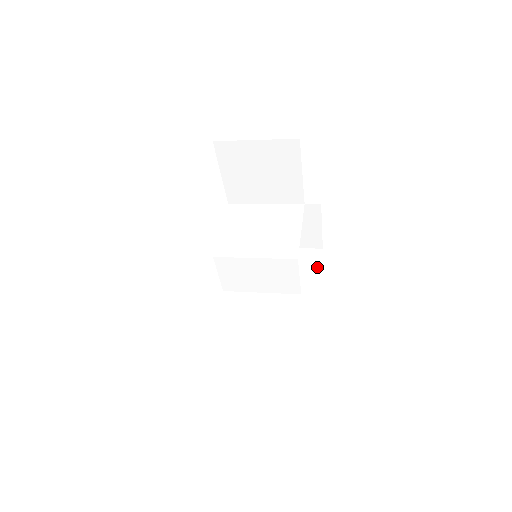
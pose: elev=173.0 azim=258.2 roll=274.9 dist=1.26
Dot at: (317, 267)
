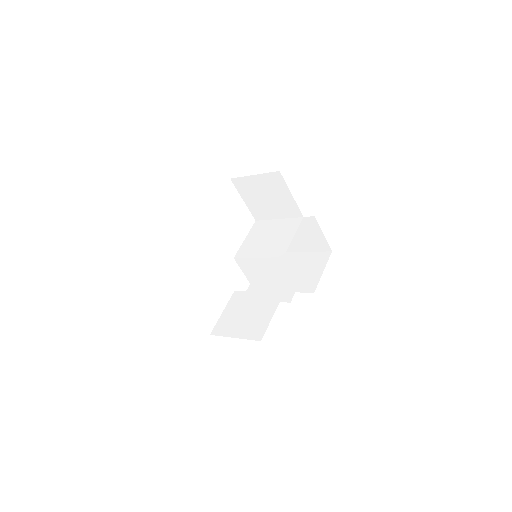
Dot at: (323, 266)
